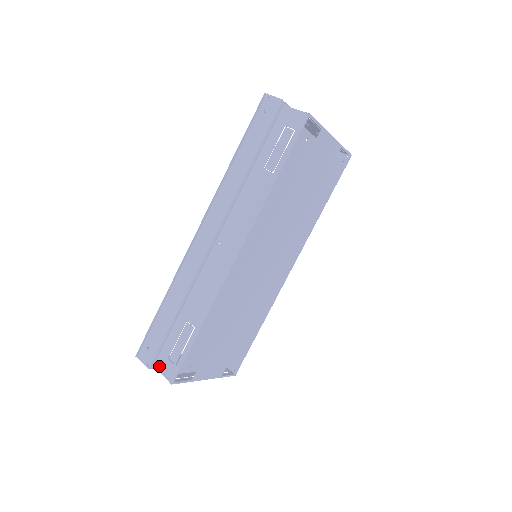
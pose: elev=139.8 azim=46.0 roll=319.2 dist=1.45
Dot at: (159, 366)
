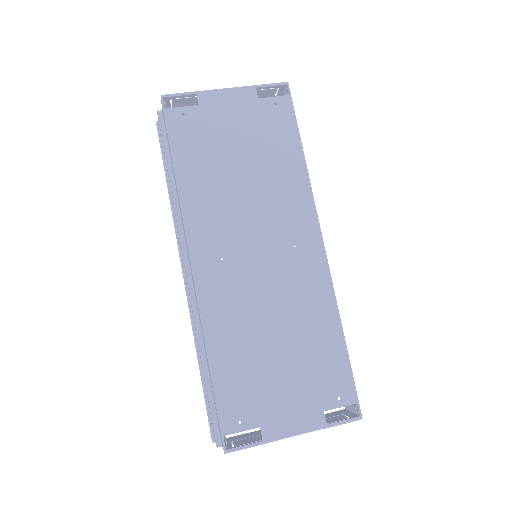
Dot at: occluded
